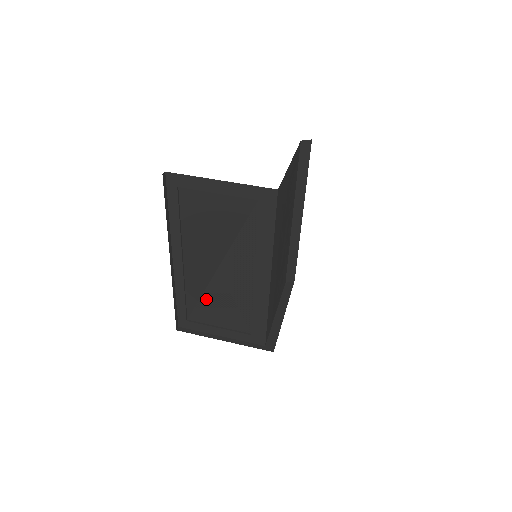
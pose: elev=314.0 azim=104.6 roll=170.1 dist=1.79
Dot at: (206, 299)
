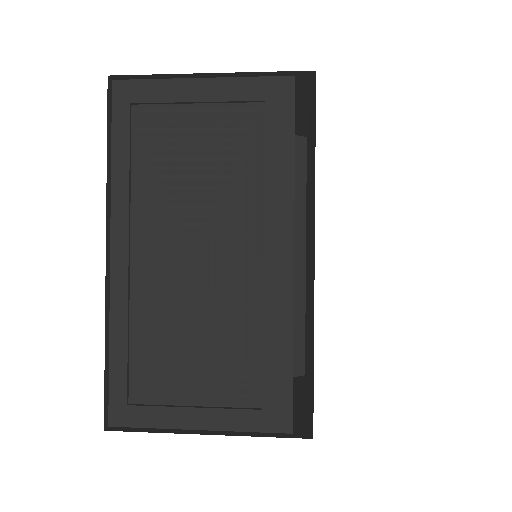
Dot at: (170, 338)
